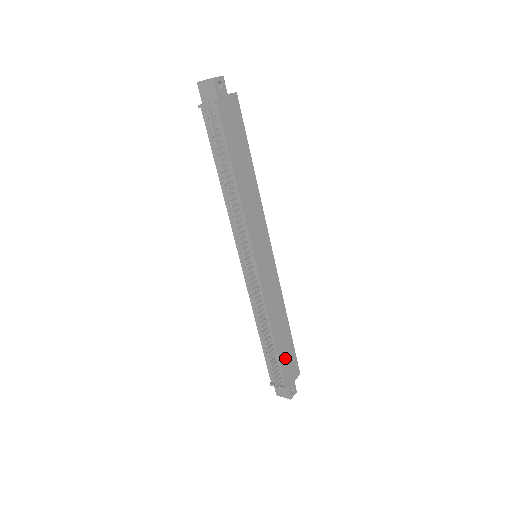
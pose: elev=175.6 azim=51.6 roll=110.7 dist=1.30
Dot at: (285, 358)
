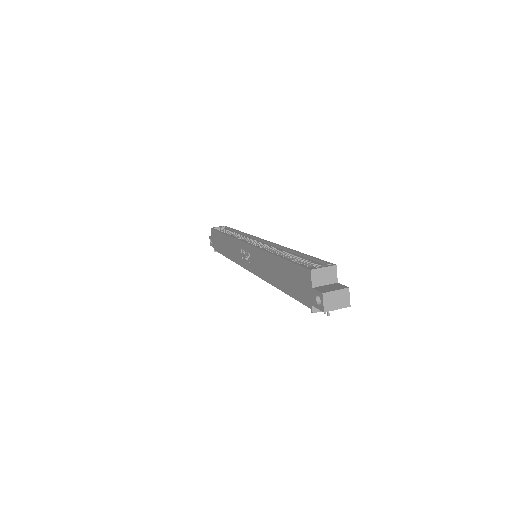
Dot at: occluded
